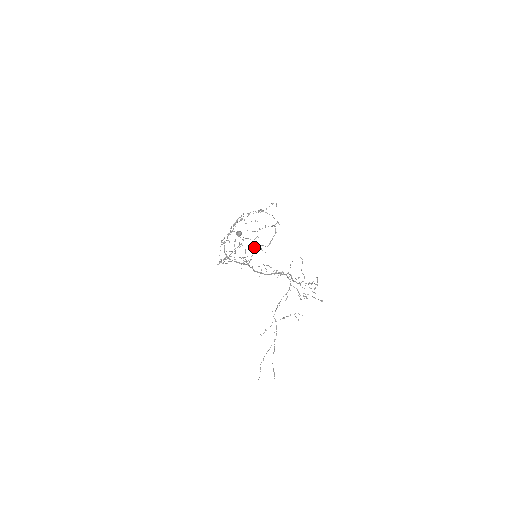
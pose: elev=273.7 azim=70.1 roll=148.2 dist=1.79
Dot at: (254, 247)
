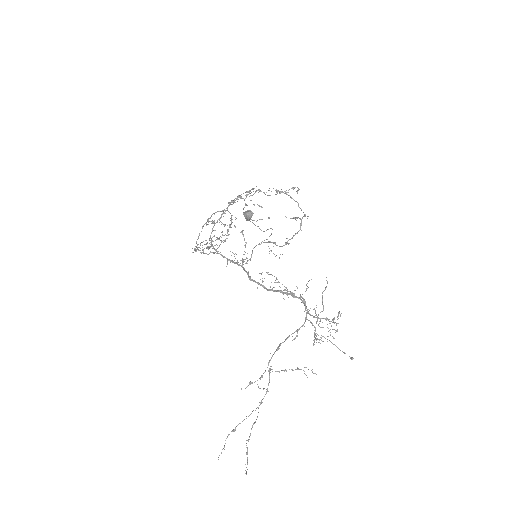
Dot at: occluded
